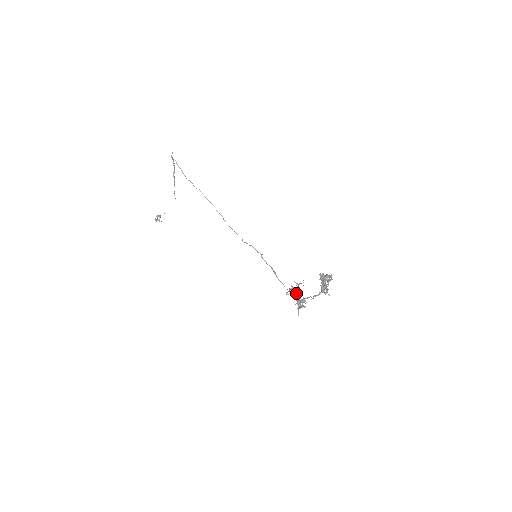
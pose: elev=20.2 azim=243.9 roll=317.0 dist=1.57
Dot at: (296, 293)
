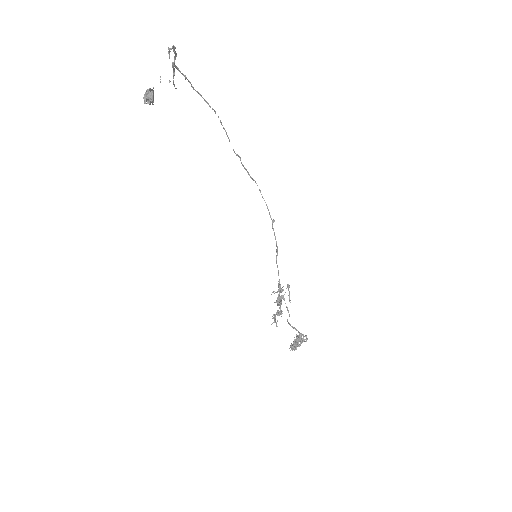
Dot at: (280, 302)
